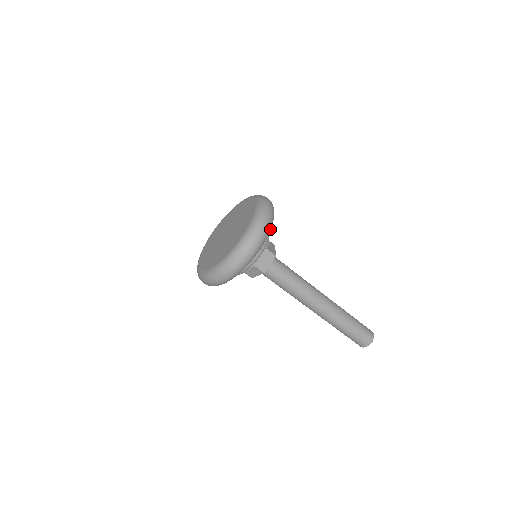
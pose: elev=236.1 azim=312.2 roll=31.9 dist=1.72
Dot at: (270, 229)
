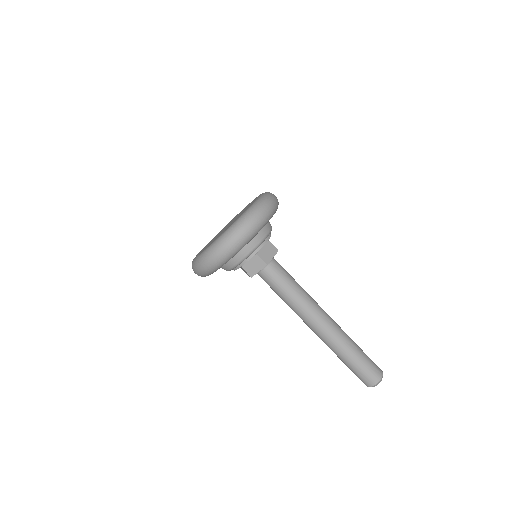
Dot at: (276, 209)
